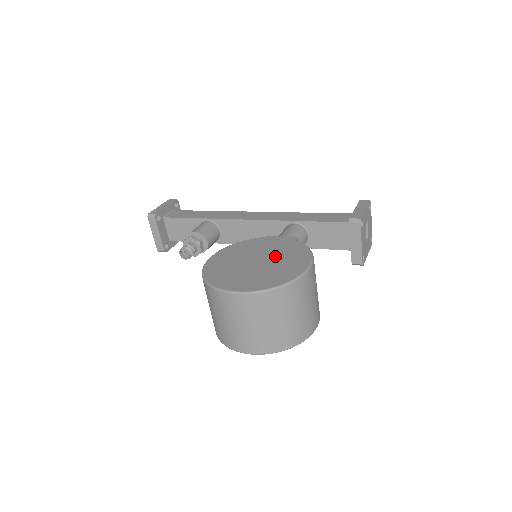
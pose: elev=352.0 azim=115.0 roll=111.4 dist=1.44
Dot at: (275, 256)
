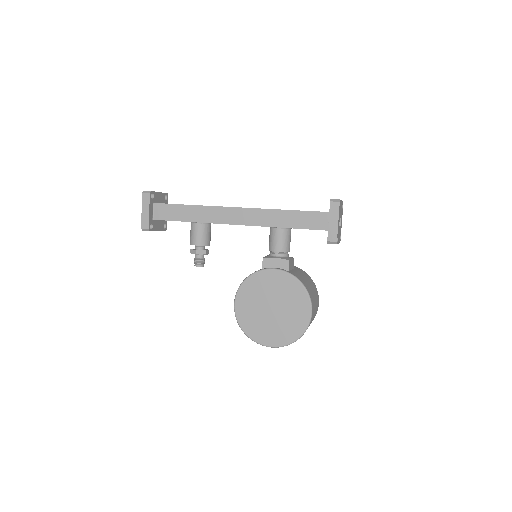
Dot at: (283, 301)
